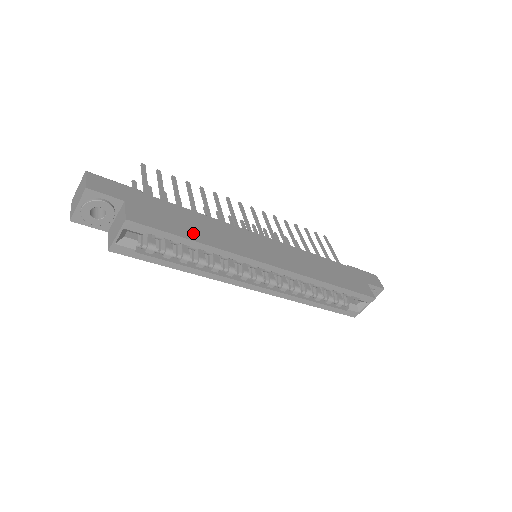
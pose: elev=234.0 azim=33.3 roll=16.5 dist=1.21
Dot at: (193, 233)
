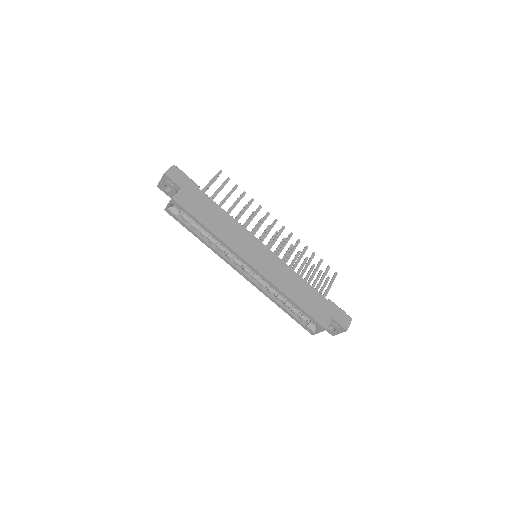
Dot at: (209, 222)
